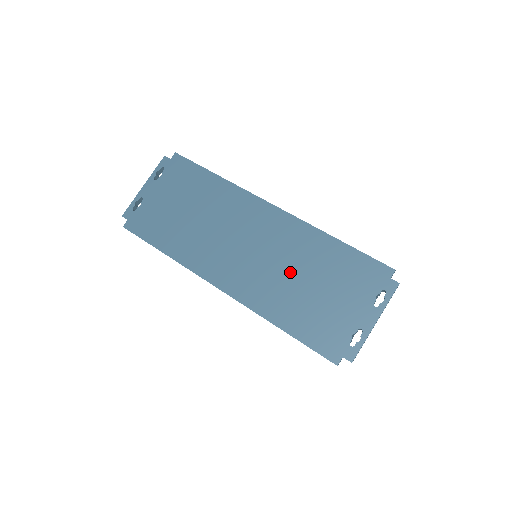
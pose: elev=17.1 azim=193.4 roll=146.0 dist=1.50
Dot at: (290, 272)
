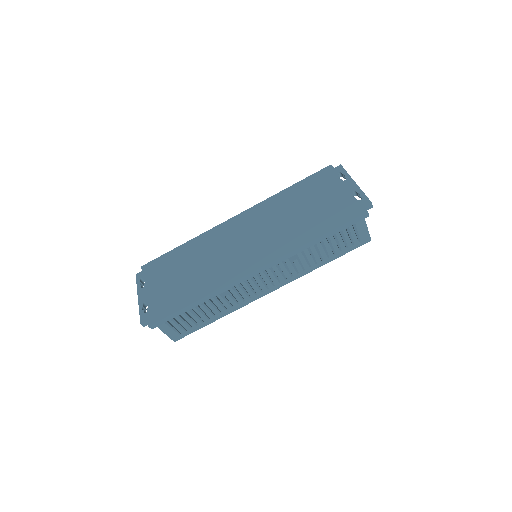
Dot at: (284, 220)
